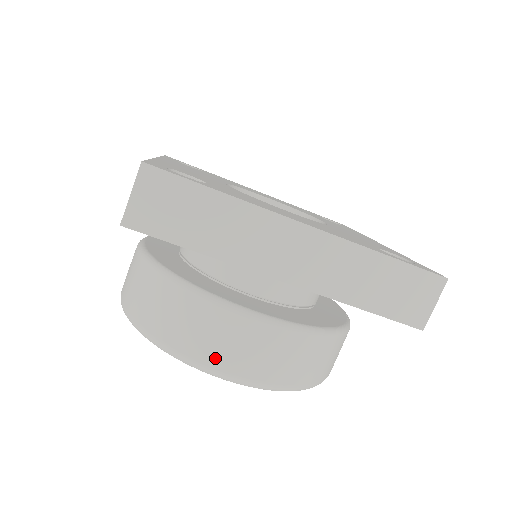
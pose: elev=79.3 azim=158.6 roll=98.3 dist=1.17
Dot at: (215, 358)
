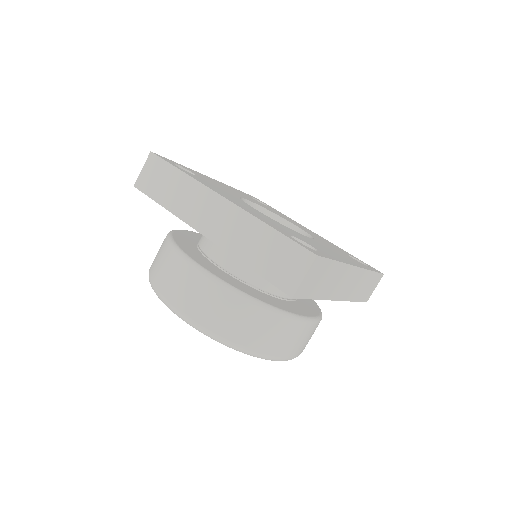
Dot at: (164, 287)
